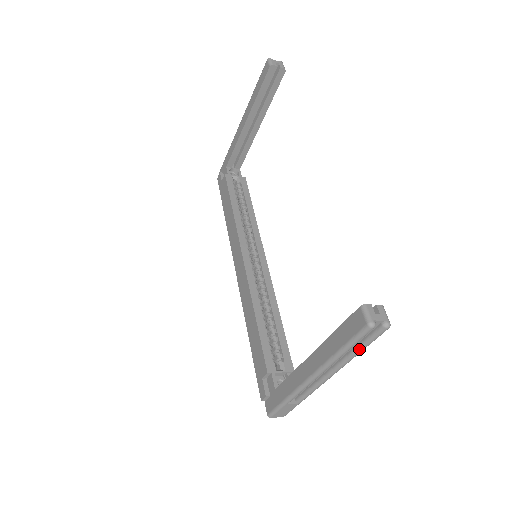
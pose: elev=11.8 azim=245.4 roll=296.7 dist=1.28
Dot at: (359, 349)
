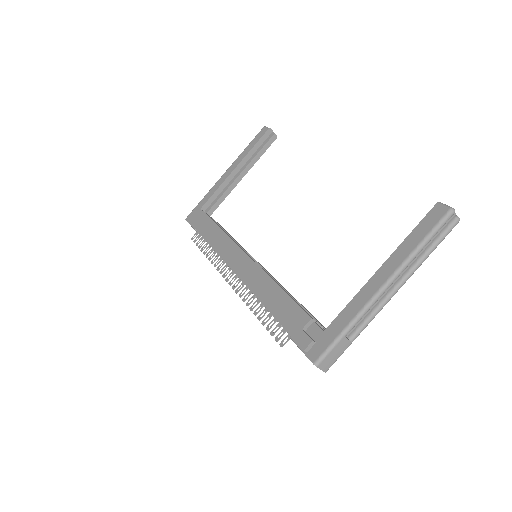
Dot at: (432, 248)
